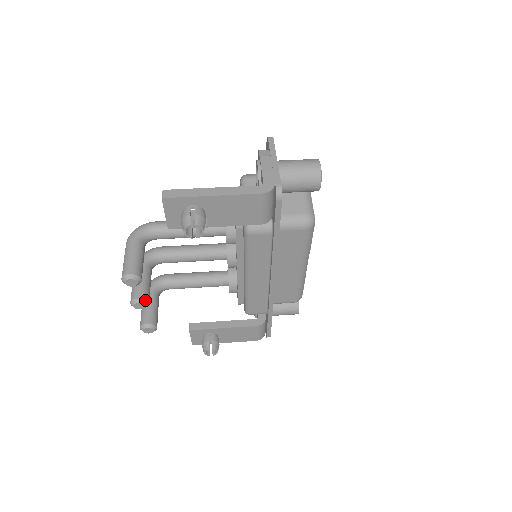
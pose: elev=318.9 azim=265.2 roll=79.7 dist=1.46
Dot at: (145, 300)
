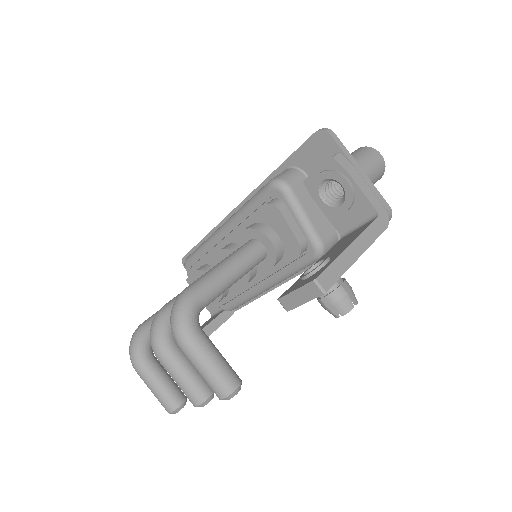
Dot at: occluded
